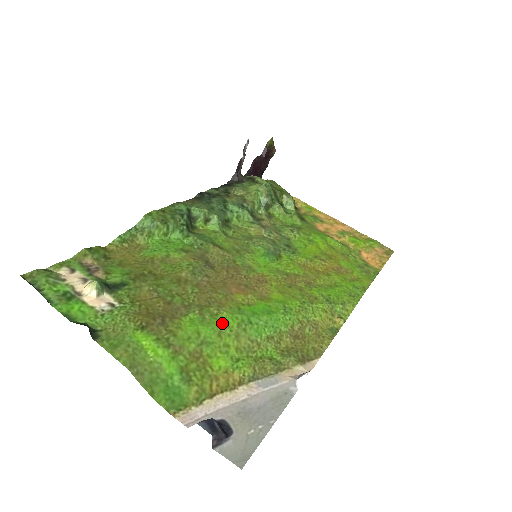
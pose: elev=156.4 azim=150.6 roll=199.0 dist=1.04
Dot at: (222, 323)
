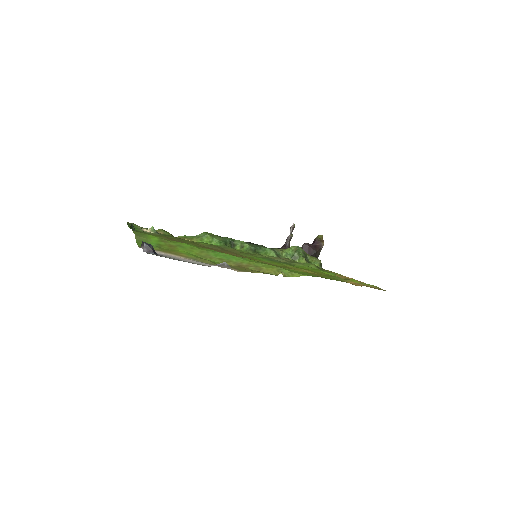
Dot at: (198, 248)
